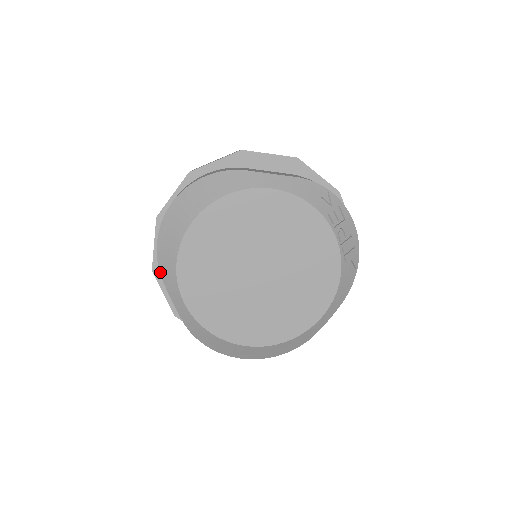
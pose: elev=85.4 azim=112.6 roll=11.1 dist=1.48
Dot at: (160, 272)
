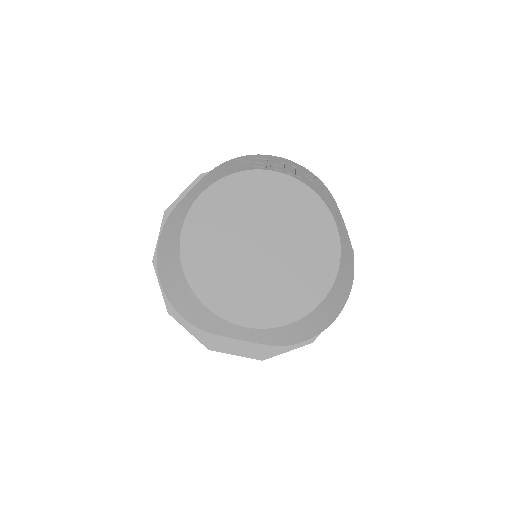
Dot at: (208, 332)
